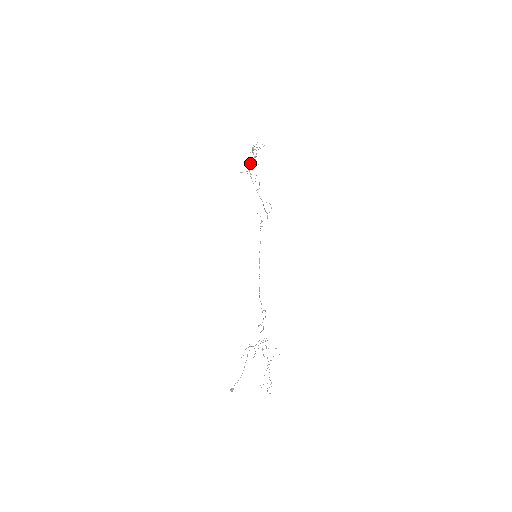
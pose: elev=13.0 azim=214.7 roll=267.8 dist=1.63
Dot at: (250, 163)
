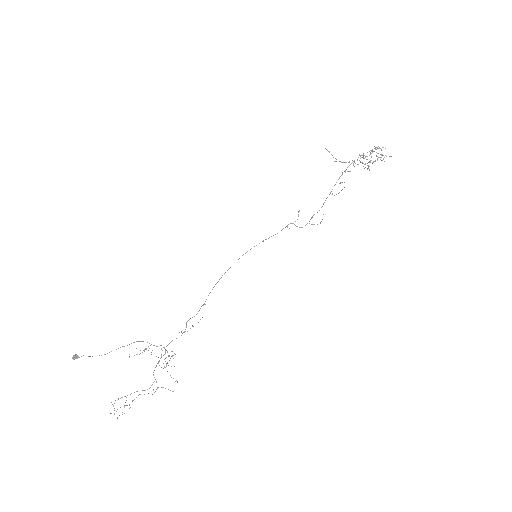
Dot at: occluded
